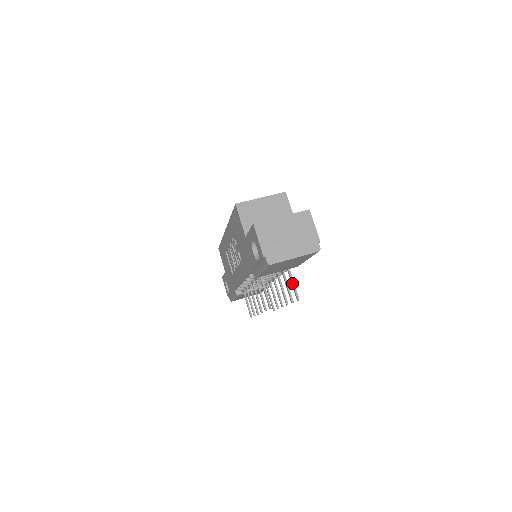
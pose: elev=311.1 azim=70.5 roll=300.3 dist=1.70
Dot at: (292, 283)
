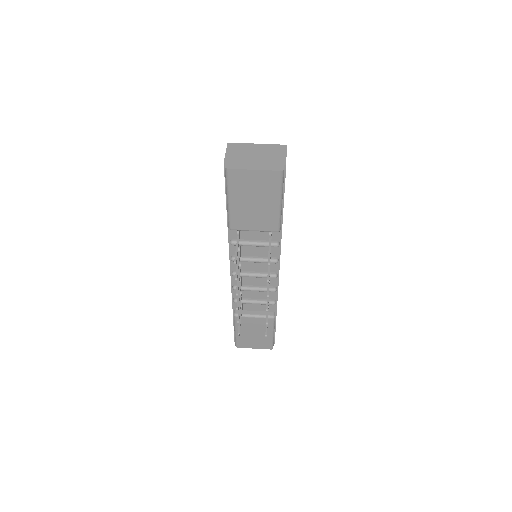
Dot at: occluded
